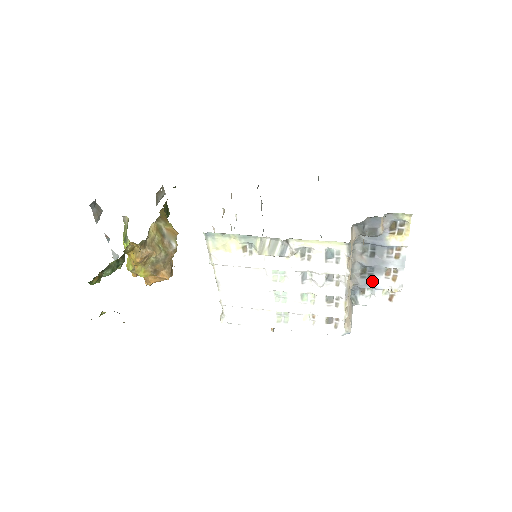
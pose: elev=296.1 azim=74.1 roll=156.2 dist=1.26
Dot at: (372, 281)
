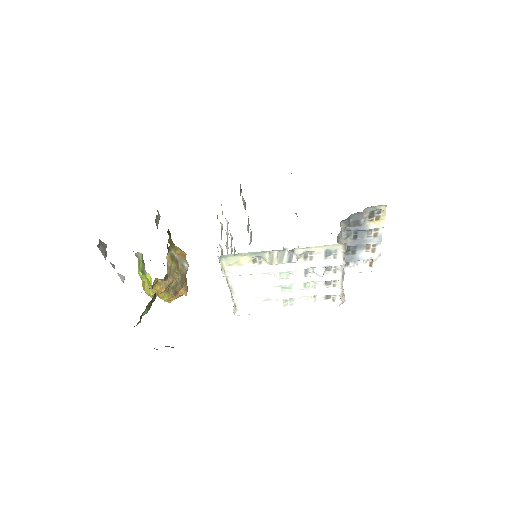
Dot at: (355, 256)
